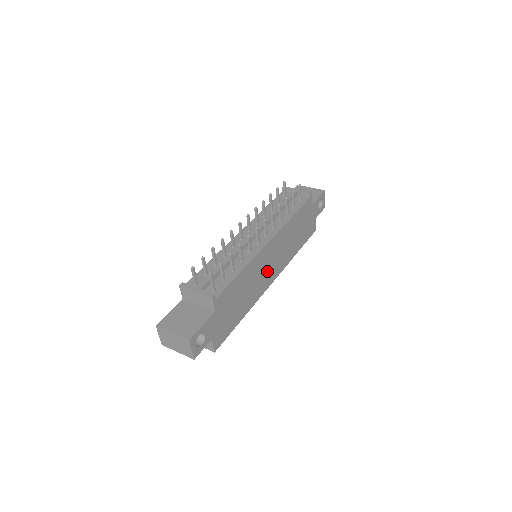
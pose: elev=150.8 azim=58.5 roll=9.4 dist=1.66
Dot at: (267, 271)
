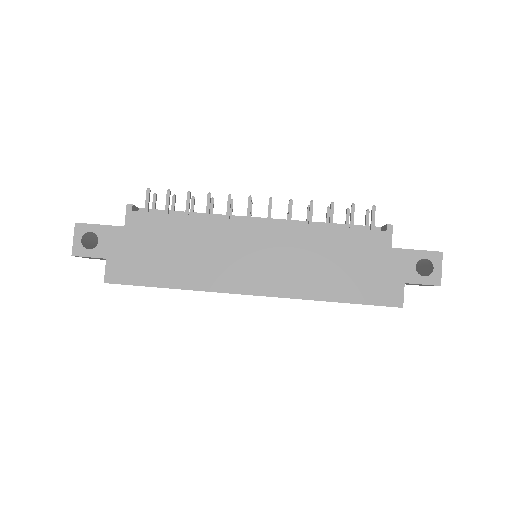
Dot at: (243, 264)
